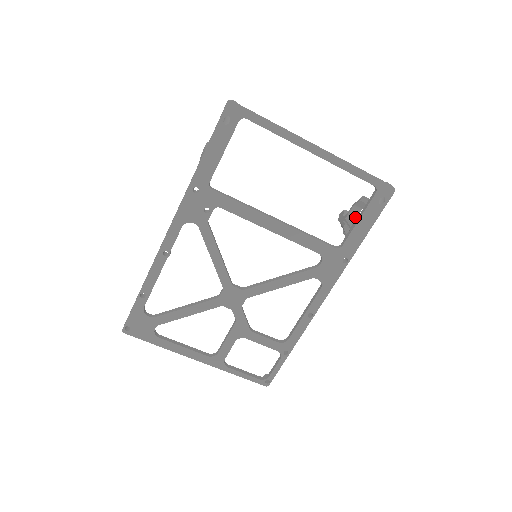
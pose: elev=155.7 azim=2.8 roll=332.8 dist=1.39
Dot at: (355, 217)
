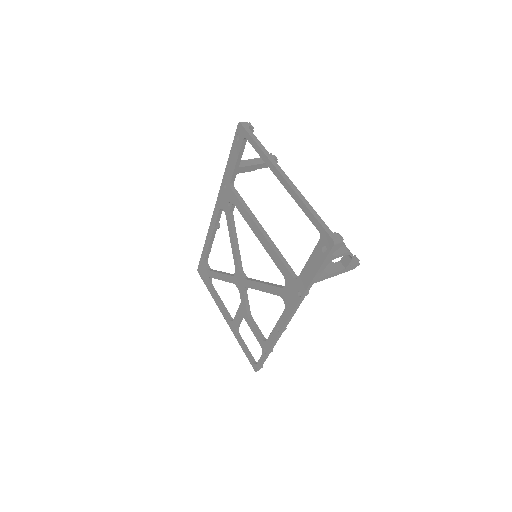
Dot at: (347, 263)
